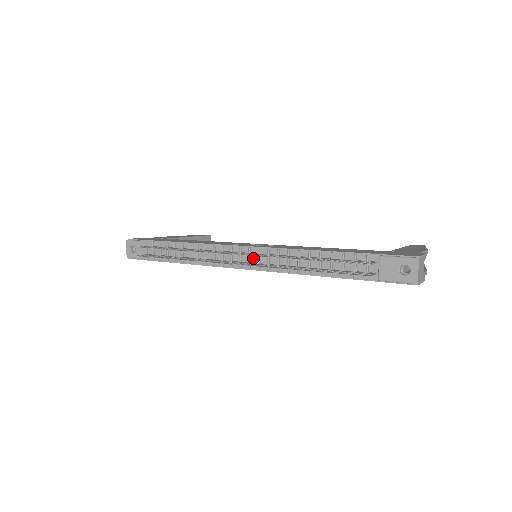
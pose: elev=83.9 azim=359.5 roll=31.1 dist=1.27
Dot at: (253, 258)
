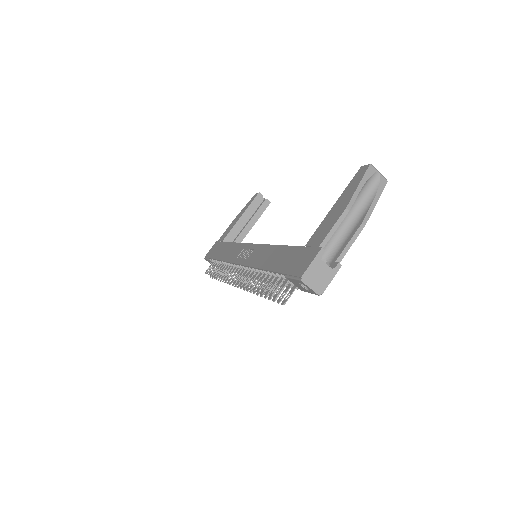
Dot at: occluded
